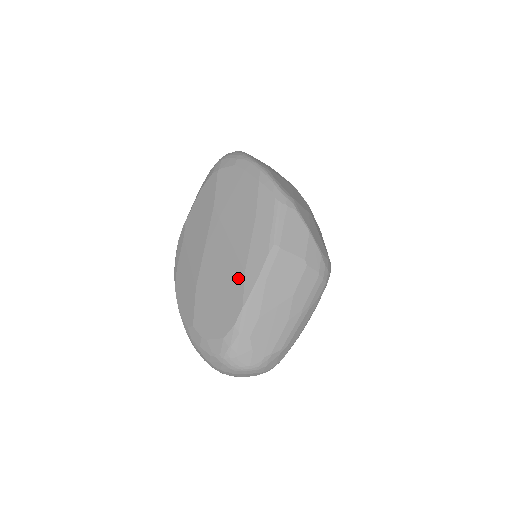
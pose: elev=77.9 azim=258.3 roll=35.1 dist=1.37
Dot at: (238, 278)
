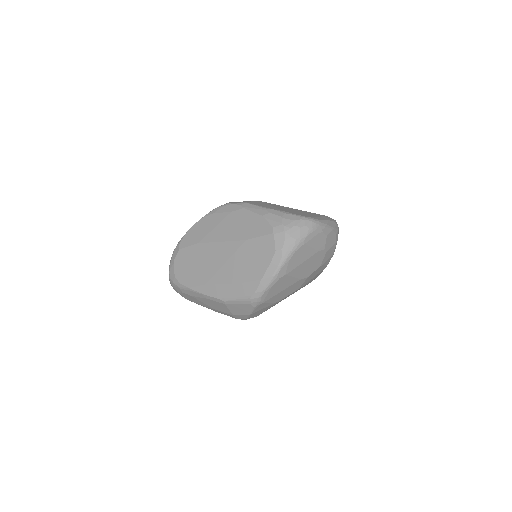
Dot at: (203, 280)
